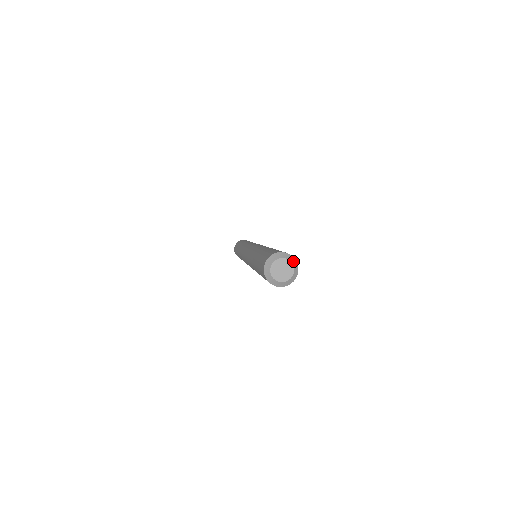
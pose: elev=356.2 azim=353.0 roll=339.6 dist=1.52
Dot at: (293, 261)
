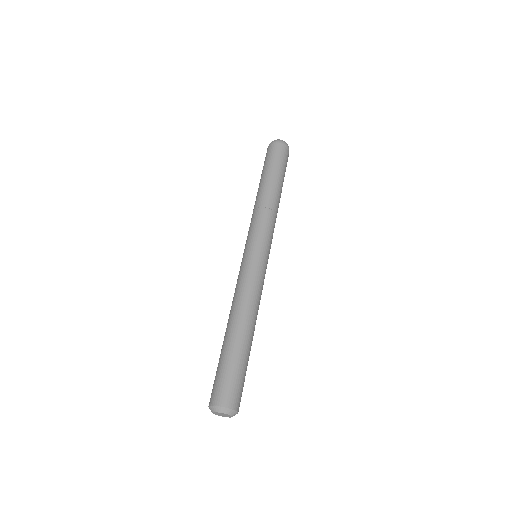
Dot at: (229, 412)
